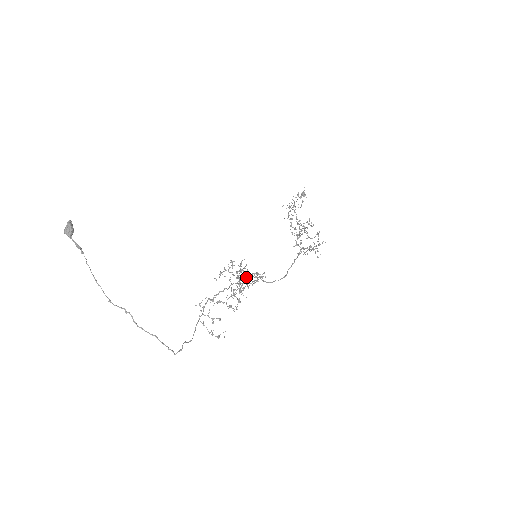
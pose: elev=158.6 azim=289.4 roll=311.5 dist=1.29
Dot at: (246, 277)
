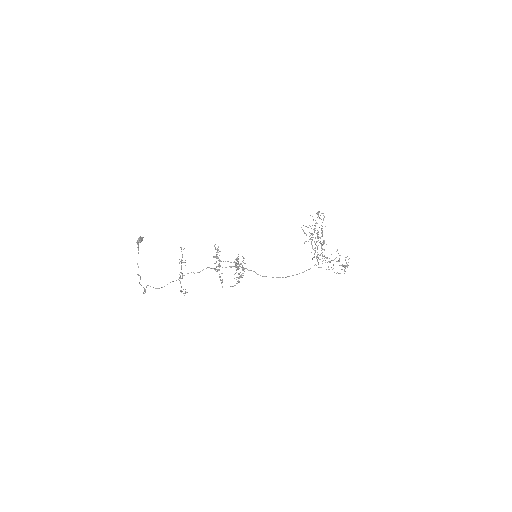
Dot at: (237, 267)
